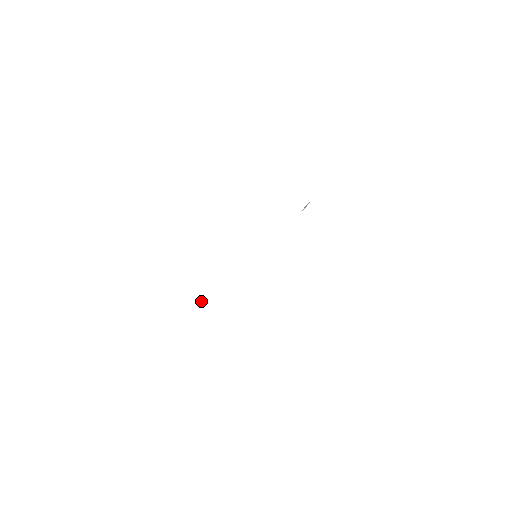
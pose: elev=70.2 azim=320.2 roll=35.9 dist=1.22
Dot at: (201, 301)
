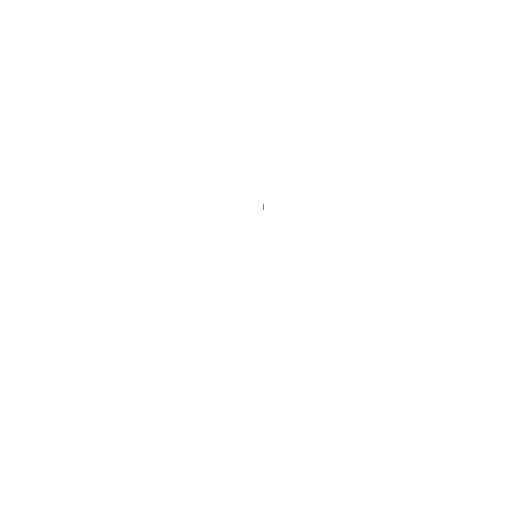
Dot at: occluded
